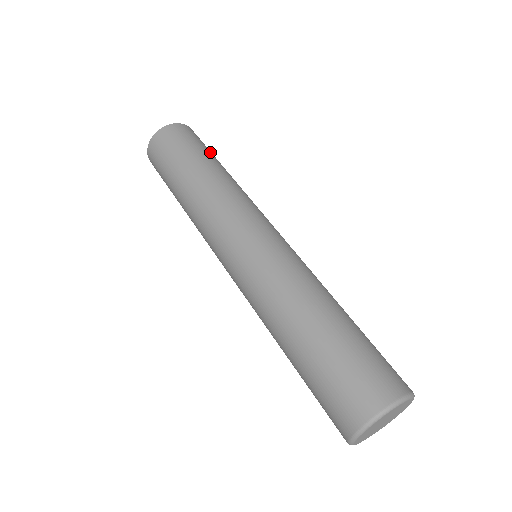
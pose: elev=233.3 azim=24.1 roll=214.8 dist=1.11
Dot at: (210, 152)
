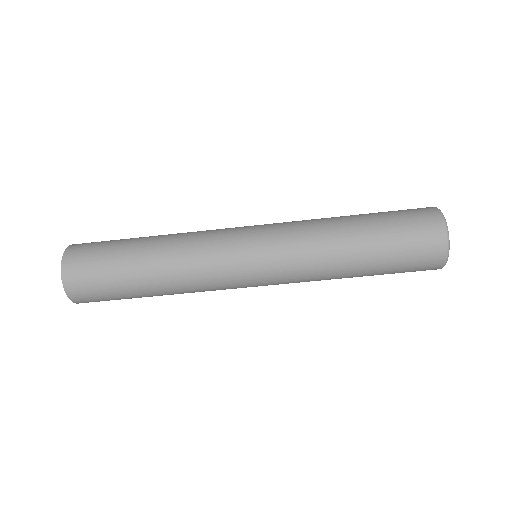
Dot at: (118, 242)
